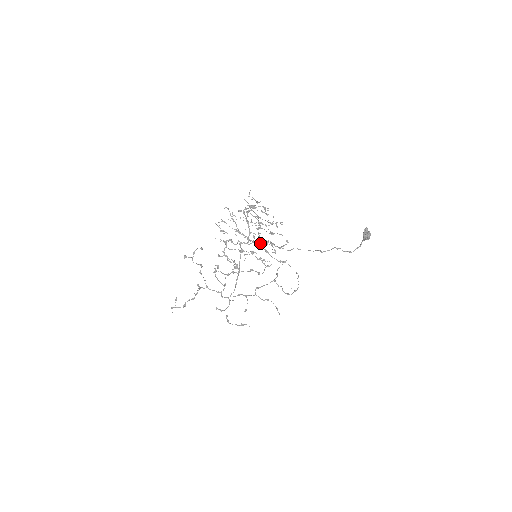
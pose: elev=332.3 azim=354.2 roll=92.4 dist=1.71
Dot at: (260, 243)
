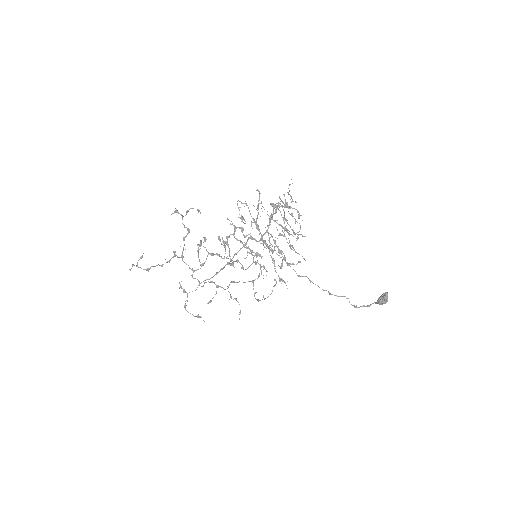
Dot at: (271, 248)
